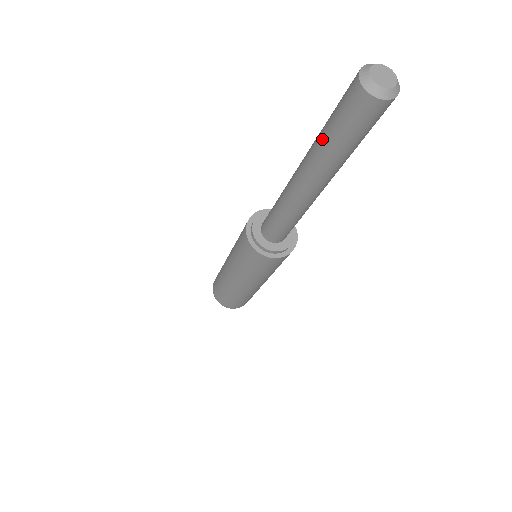
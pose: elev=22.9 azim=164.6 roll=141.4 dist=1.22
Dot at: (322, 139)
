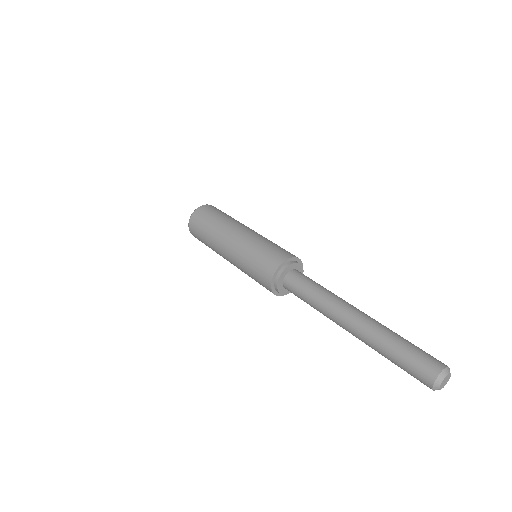
Dot at: occluded
